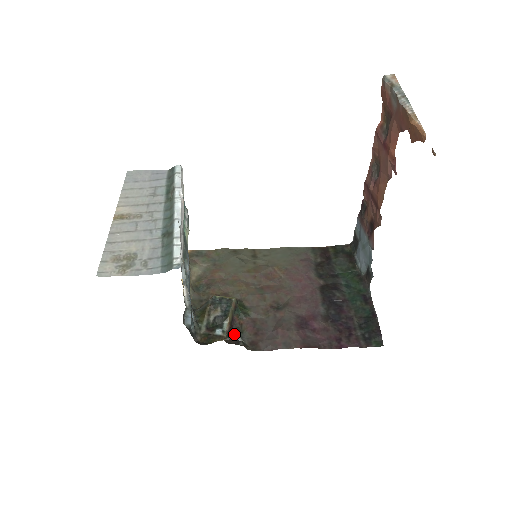
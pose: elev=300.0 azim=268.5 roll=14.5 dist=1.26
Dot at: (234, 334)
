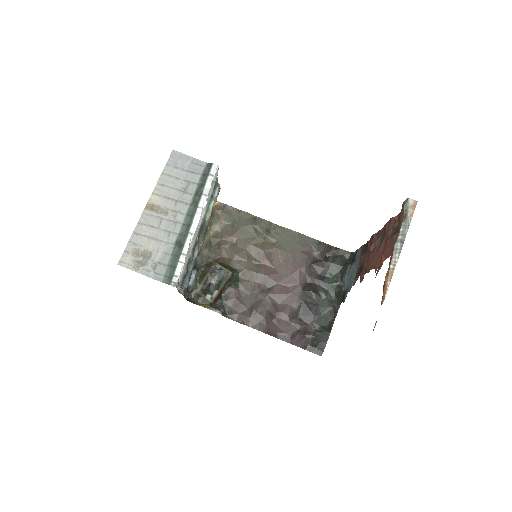
Dot at: (220, 300)
